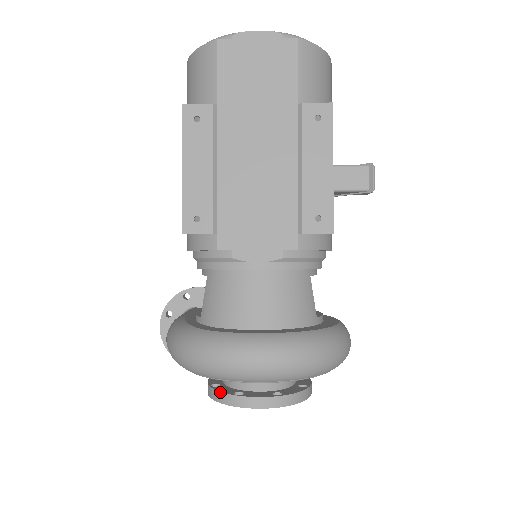
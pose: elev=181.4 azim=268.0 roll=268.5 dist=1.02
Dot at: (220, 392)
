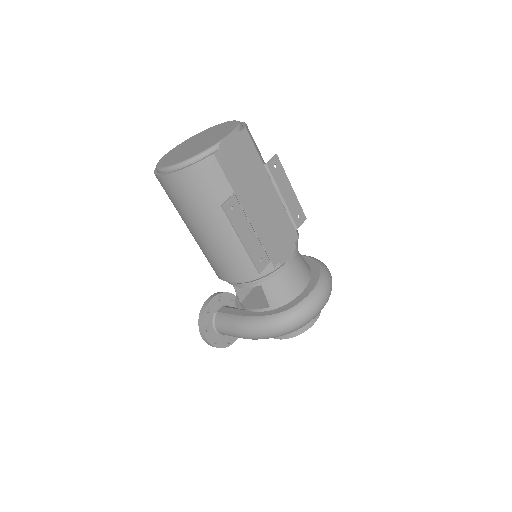
Dot at: (297, 330)
